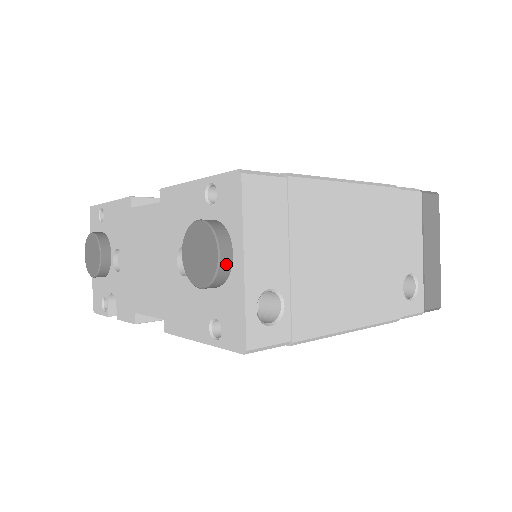
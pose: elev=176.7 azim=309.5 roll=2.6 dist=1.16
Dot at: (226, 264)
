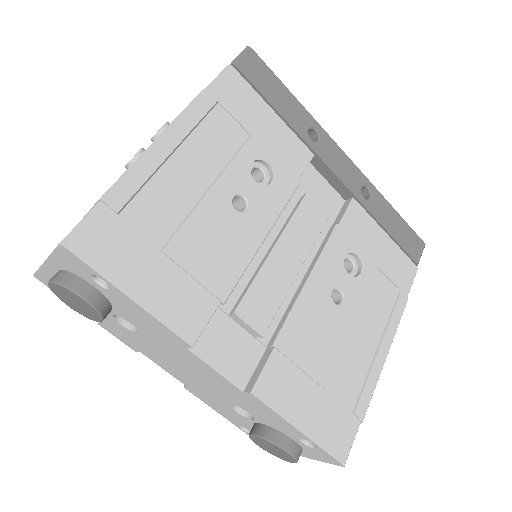
Dot at: occluded
